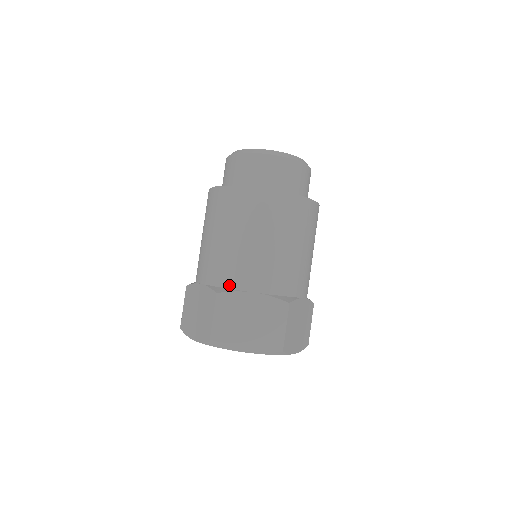
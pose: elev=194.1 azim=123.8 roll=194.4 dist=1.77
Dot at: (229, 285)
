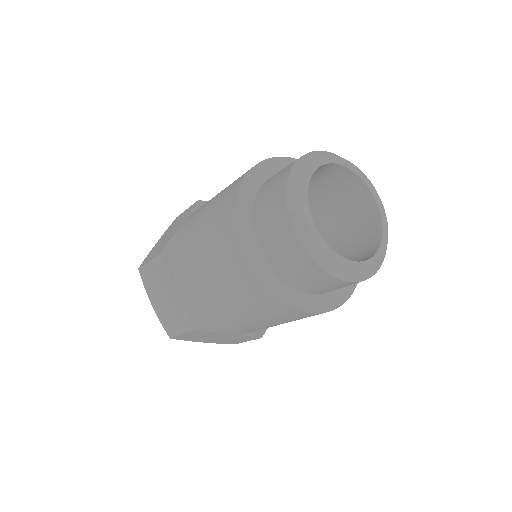
Dot at: (210, 325)
